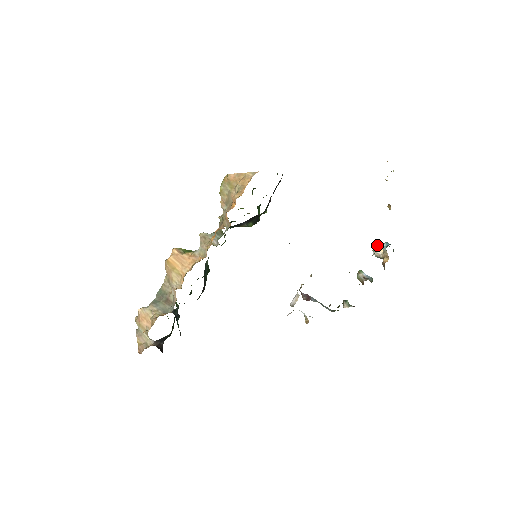
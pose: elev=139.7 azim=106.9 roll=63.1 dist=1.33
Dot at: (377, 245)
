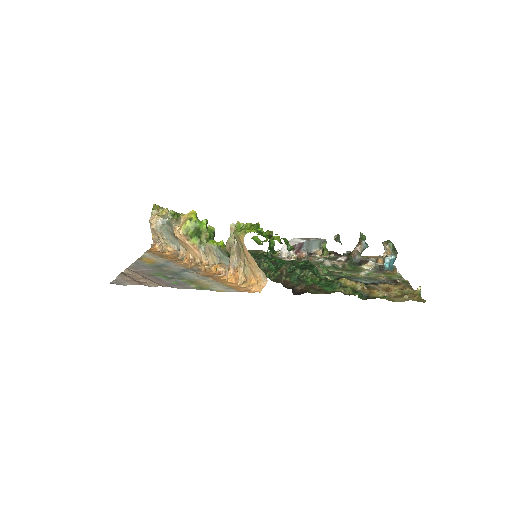
Dot at: (388, 246)
